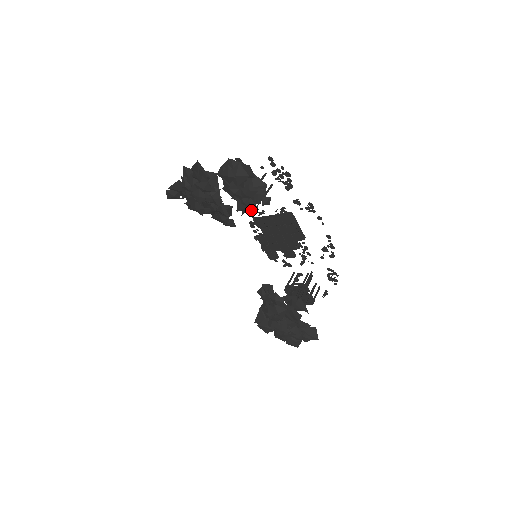
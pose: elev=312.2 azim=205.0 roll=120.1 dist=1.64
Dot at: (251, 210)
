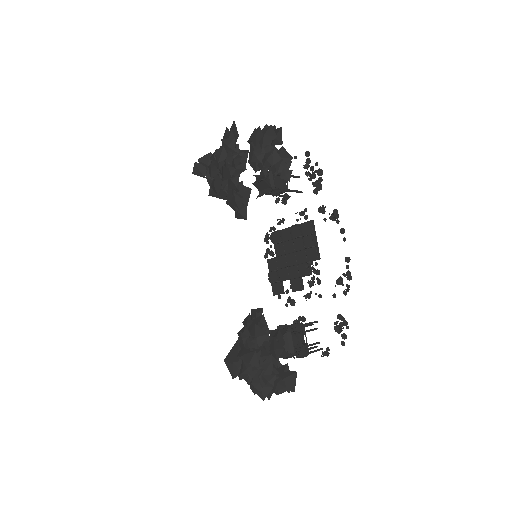
Dot at: (268, 190)
